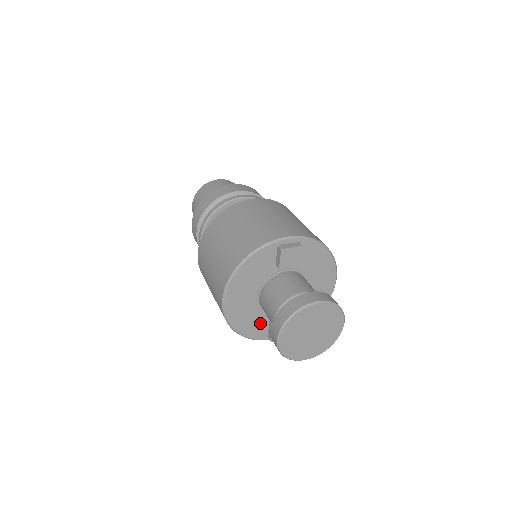
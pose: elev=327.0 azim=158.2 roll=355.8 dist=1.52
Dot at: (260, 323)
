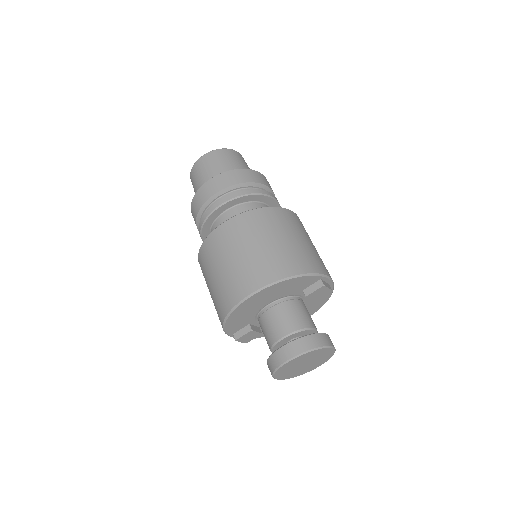
Dot at: (243, 322)
